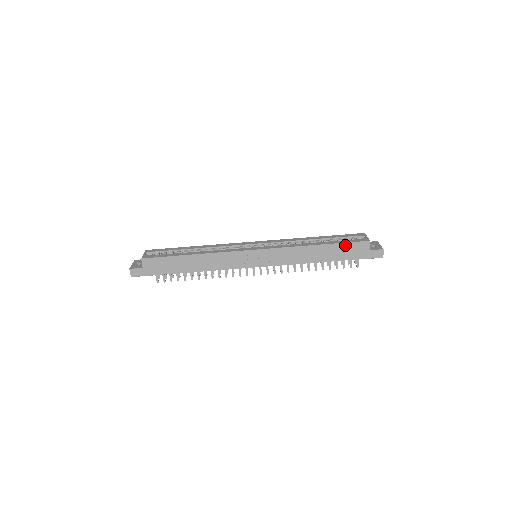
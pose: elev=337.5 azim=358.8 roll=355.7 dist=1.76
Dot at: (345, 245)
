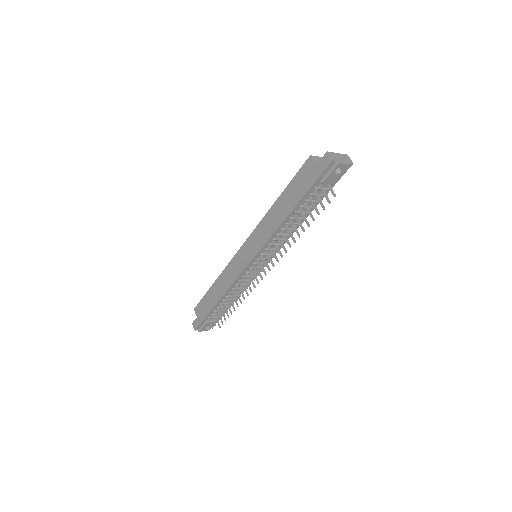
Dot at: (294, 181)
